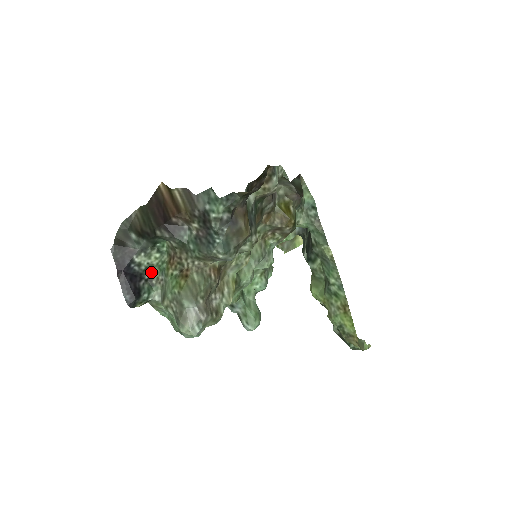
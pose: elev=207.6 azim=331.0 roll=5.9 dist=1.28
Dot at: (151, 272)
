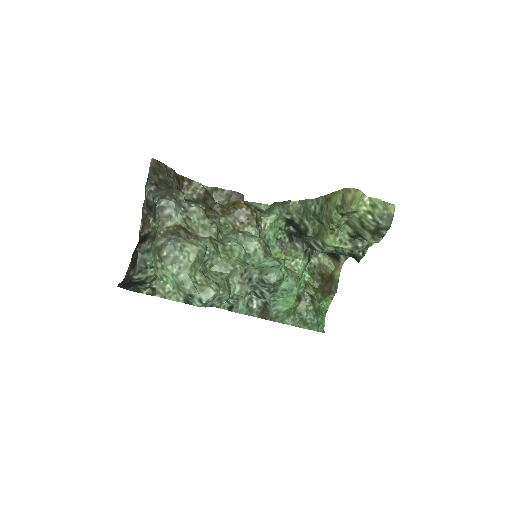
Dot at: (151, 279)
